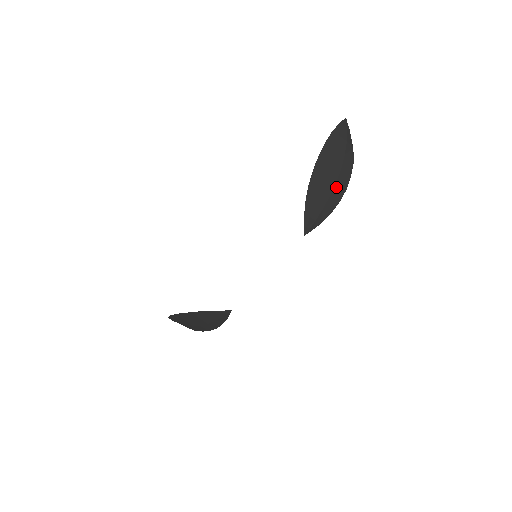
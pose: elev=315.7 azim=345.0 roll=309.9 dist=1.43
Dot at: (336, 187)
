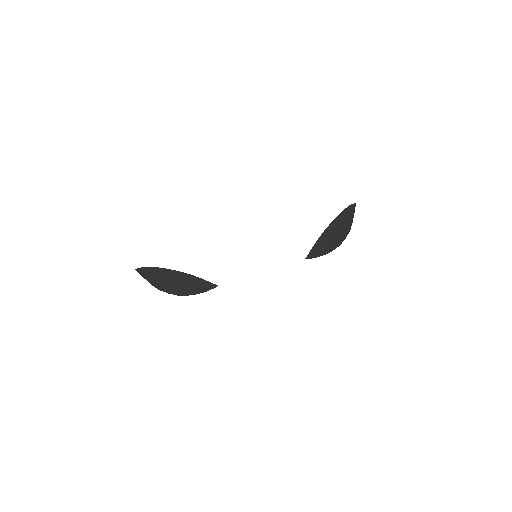
Dot at: (337, 240)
